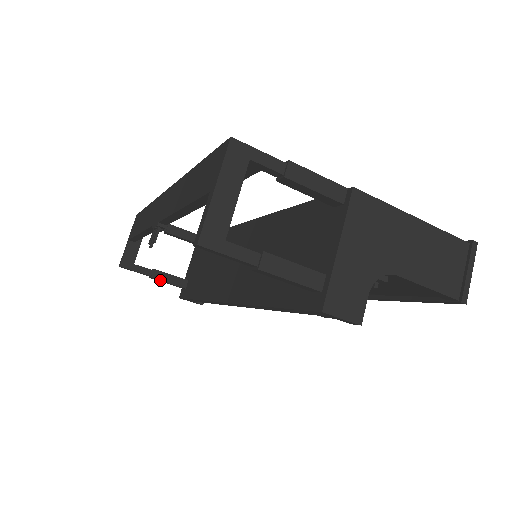
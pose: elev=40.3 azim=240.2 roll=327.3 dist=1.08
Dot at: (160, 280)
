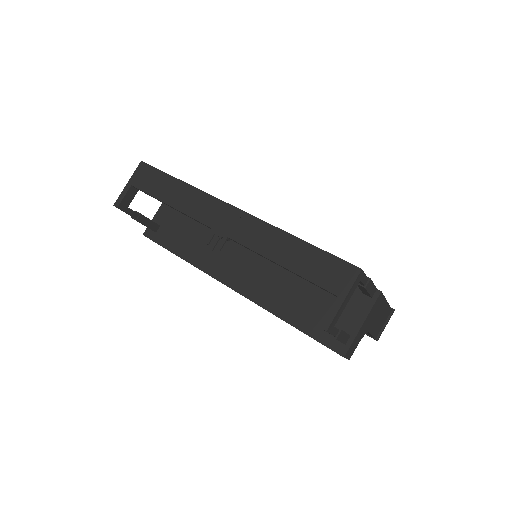
Dot at: (142, 223)
